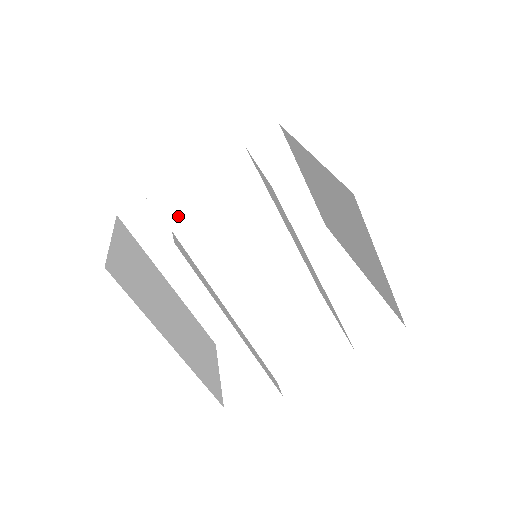
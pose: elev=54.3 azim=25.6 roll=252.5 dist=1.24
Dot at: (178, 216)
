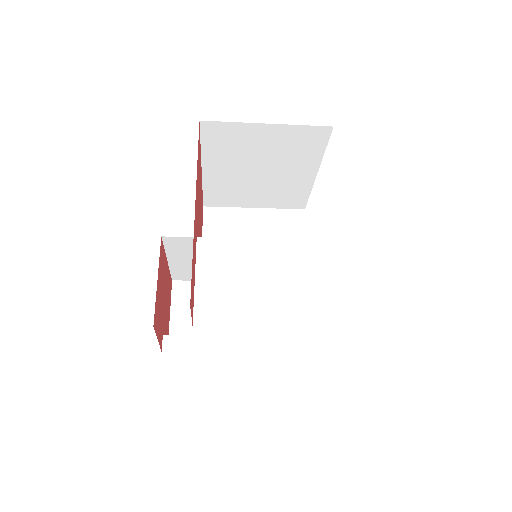
Dot at: occluded
